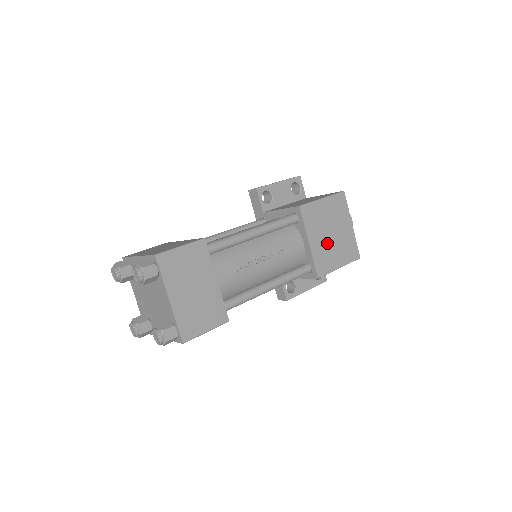
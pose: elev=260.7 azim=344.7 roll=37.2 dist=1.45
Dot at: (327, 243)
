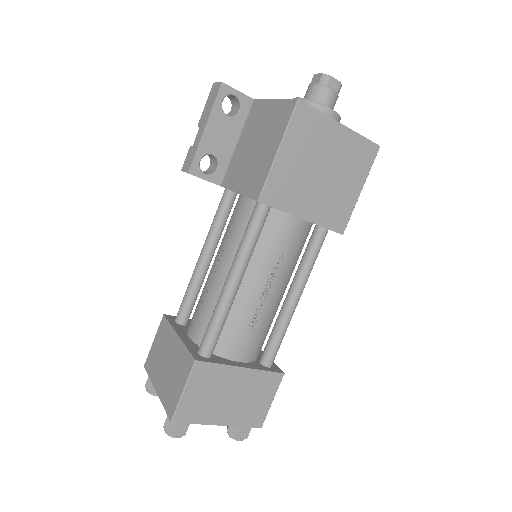
Dot at: (325, 189)
